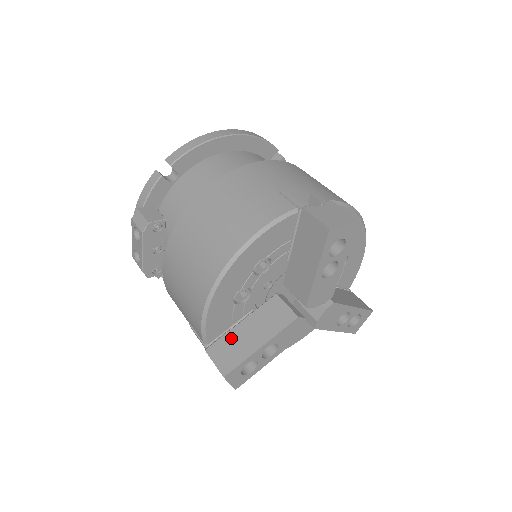
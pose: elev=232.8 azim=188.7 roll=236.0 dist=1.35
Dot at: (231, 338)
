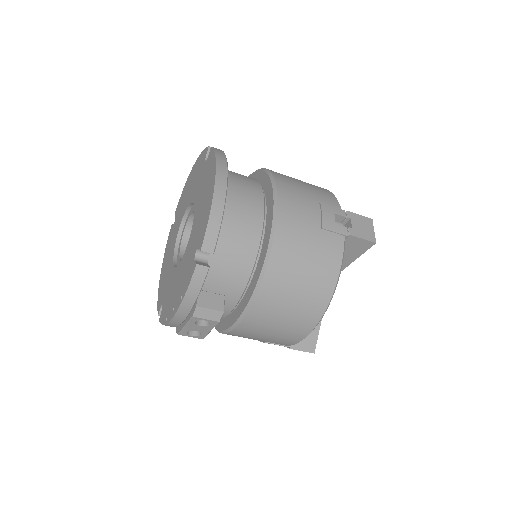
Dot at: occluded
